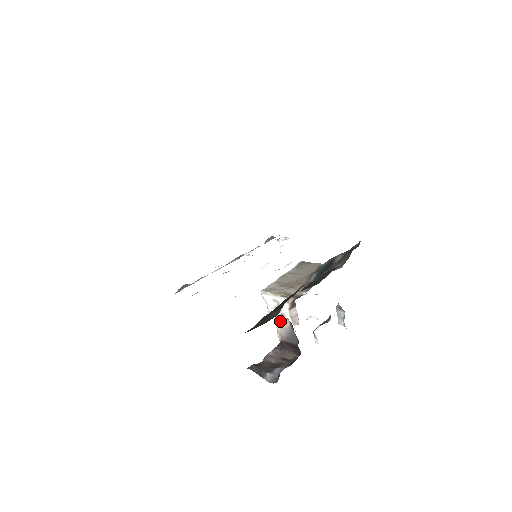
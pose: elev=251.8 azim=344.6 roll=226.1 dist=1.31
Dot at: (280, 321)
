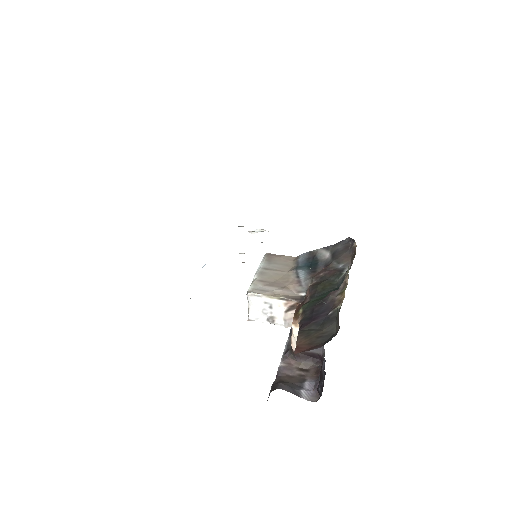
Dot at: occluded
